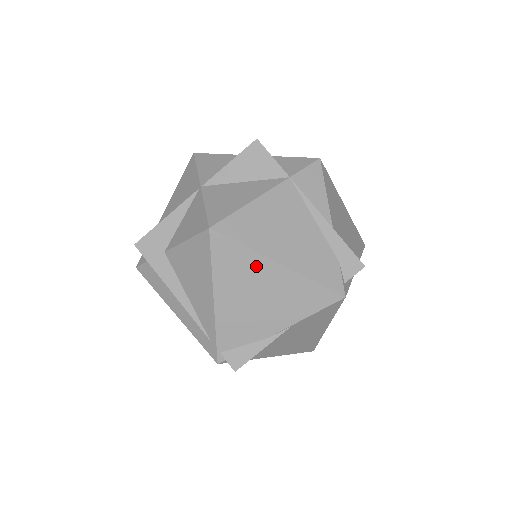
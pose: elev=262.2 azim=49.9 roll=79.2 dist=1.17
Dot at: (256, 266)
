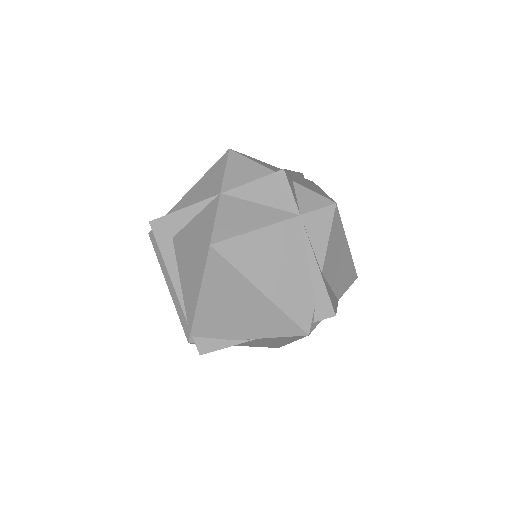
Dot at: (241, 286)
